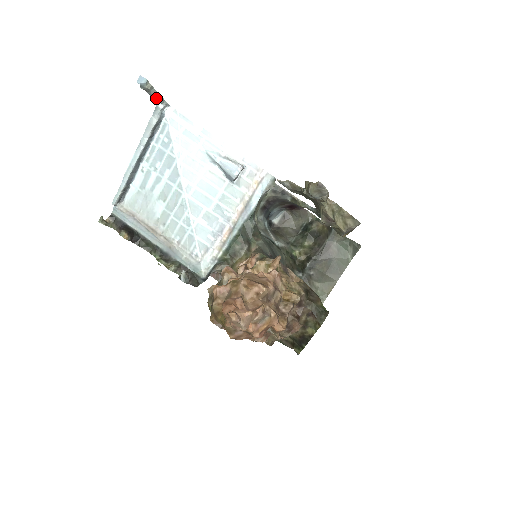
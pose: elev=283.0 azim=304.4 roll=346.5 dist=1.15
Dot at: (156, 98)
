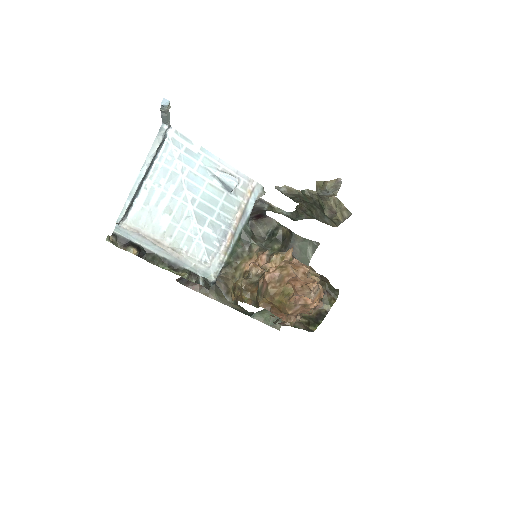
Dot at: (167, 119)
